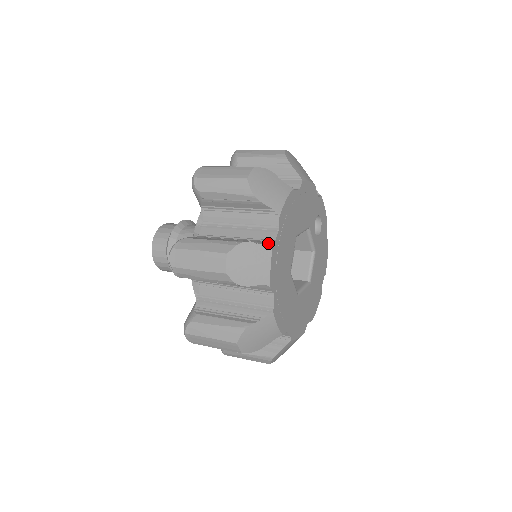
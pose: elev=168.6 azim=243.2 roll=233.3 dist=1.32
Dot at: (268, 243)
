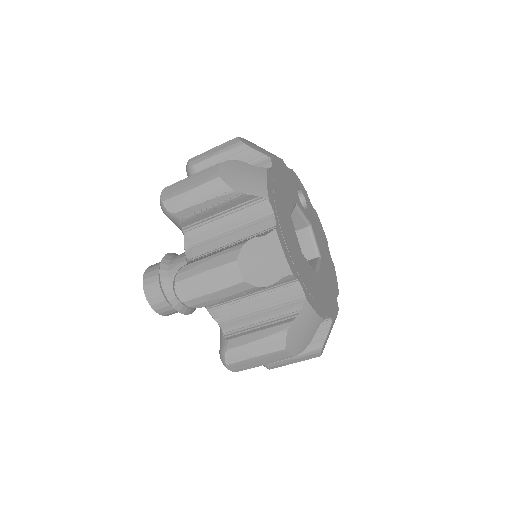
Dot at: (271, 232)
